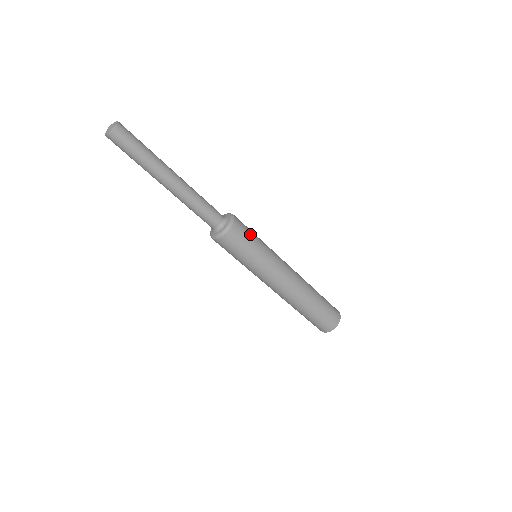
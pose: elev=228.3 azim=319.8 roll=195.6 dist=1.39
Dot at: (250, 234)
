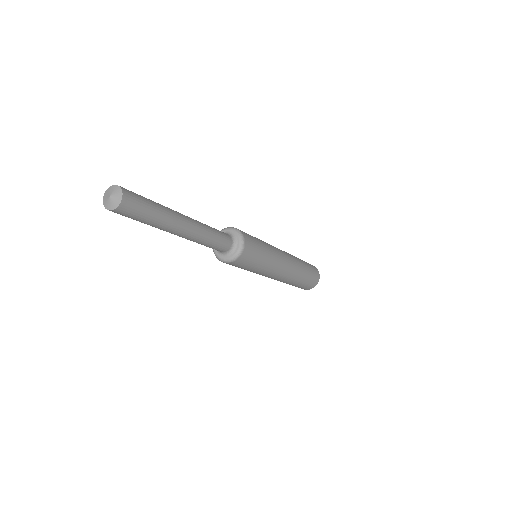
Dot at: (256, 255)
